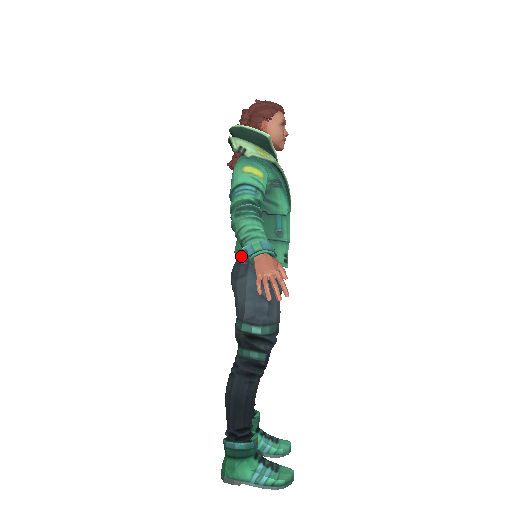
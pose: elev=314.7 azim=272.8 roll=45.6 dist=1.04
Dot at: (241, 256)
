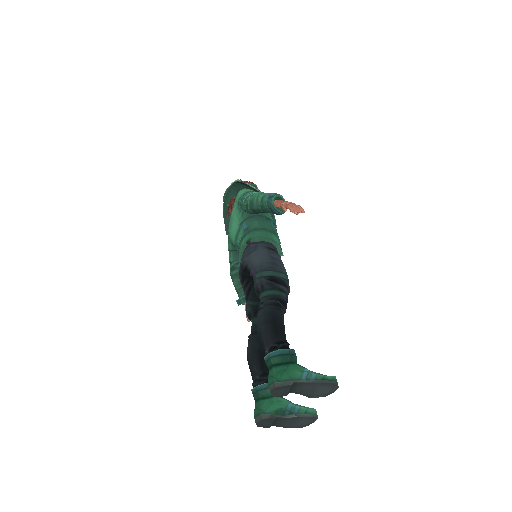
Dot at: (249, 244)
